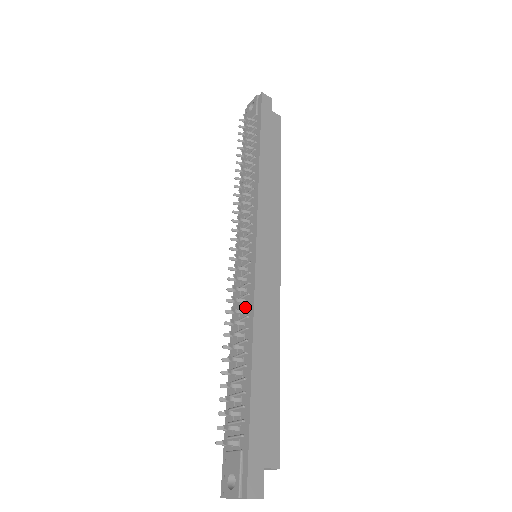
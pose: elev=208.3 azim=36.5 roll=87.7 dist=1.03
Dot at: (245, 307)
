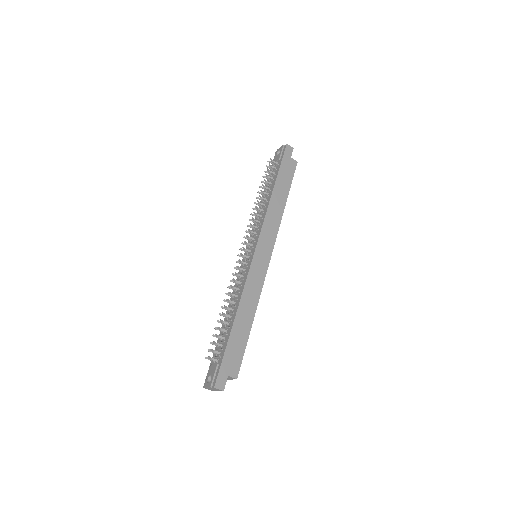
Dot at: (240, 286)
